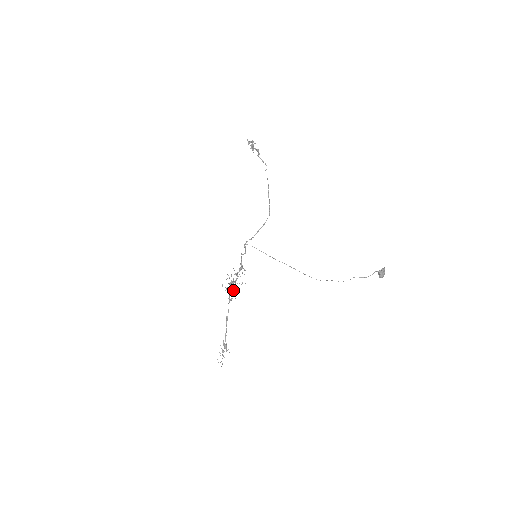
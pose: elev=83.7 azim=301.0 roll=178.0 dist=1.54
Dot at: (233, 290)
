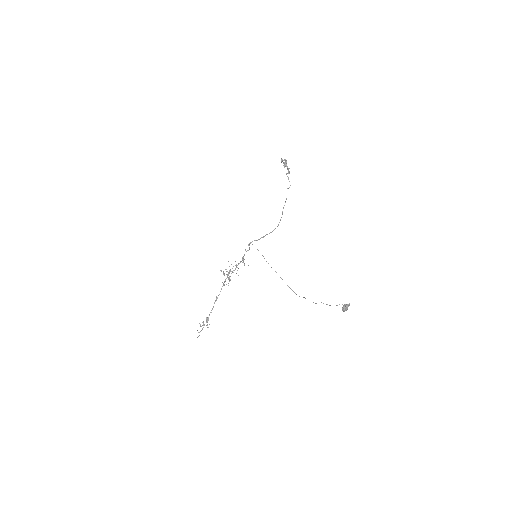
Dot at: (229, 277)
